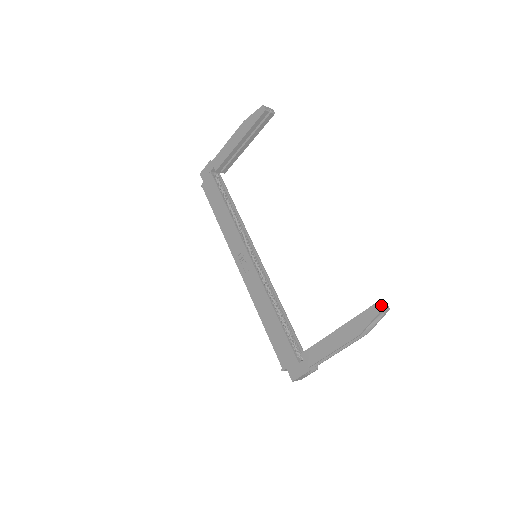
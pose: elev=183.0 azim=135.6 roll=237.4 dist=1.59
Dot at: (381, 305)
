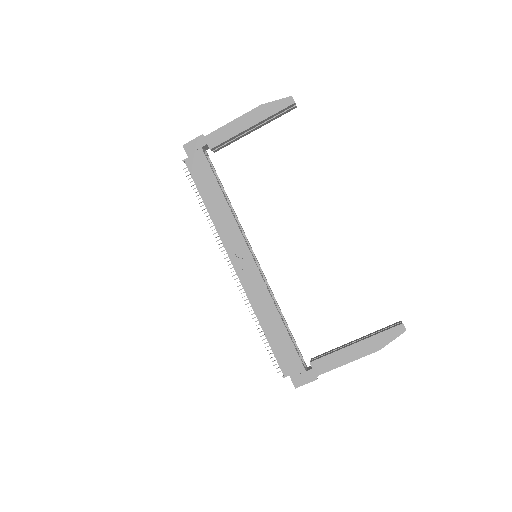
Dot at: occluded
